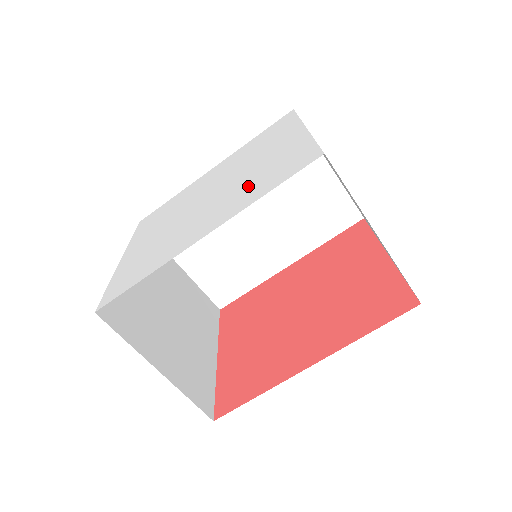
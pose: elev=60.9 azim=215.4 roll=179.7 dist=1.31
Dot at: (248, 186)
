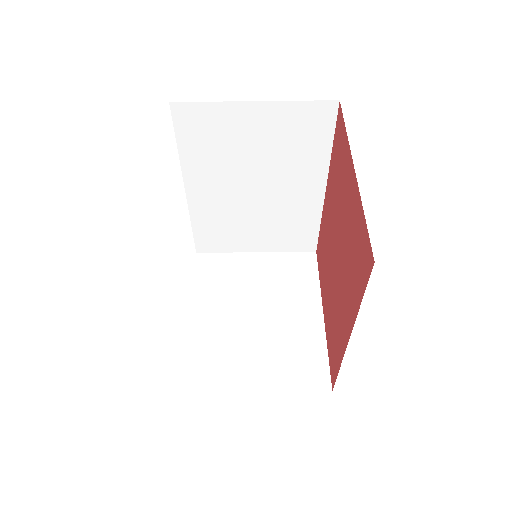
Dot at: occluded
